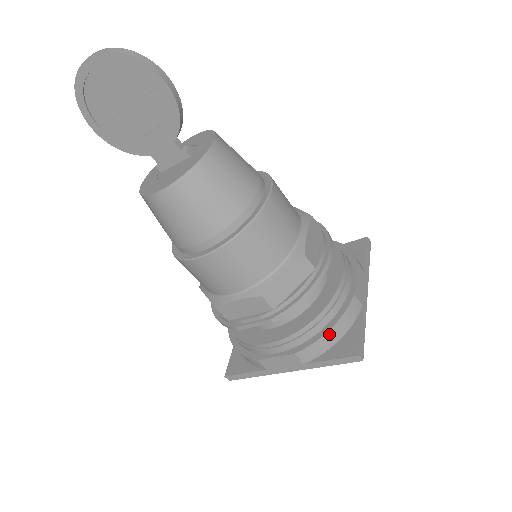
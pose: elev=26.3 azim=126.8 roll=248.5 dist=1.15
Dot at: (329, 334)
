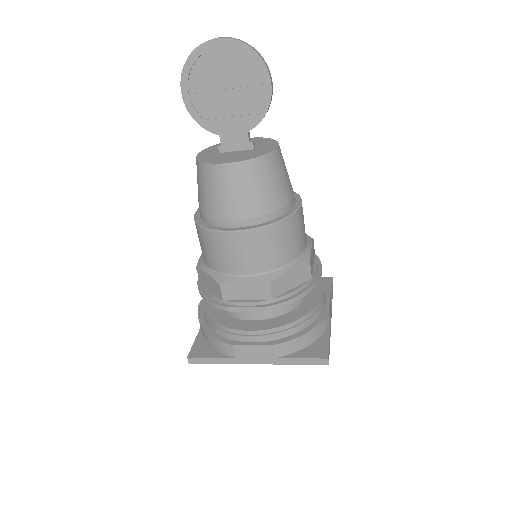
Dot at: (305, 336)
